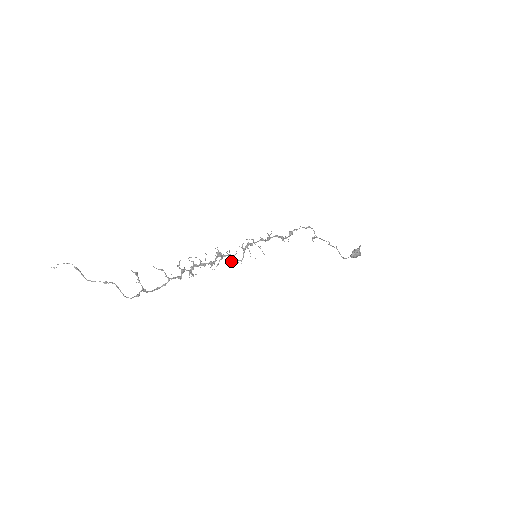
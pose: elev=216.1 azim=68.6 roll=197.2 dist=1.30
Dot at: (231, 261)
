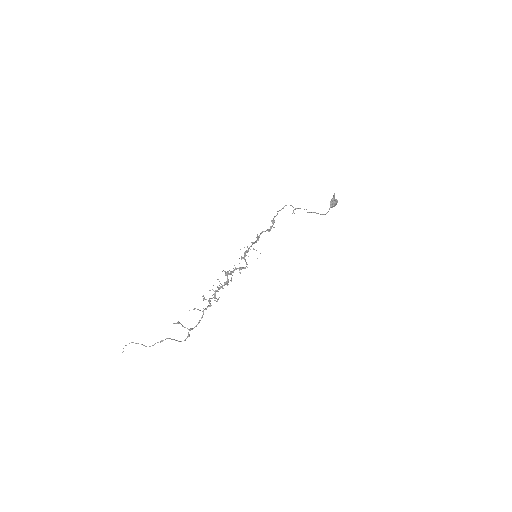
Dot at: (239, 272)
